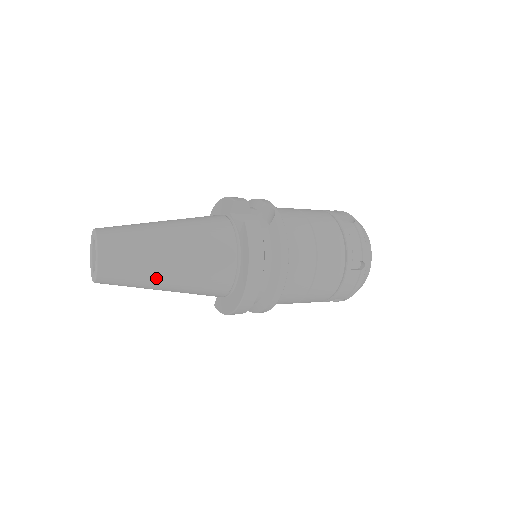
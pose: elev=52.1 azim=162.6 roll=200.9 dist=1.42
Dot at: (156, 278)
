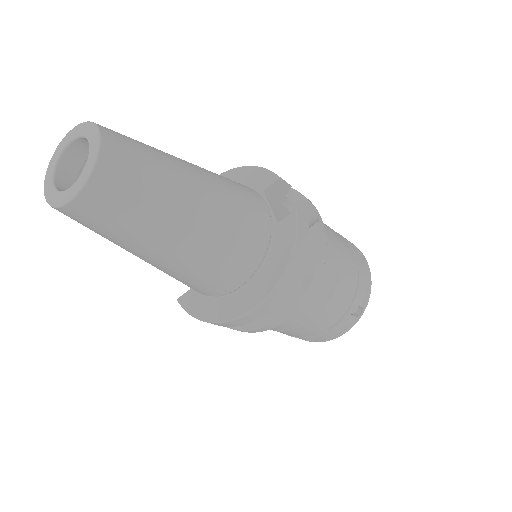
Dot at: (156, 240)
